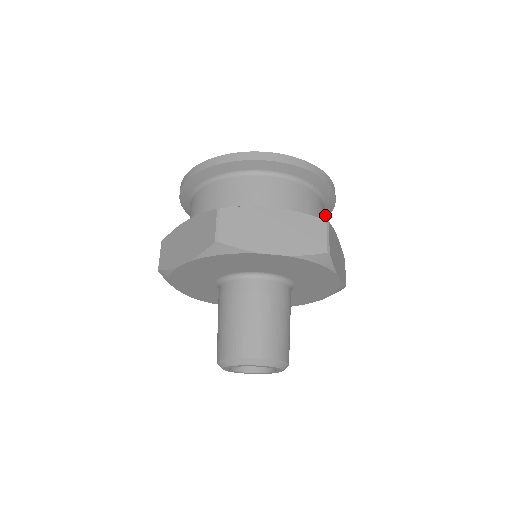
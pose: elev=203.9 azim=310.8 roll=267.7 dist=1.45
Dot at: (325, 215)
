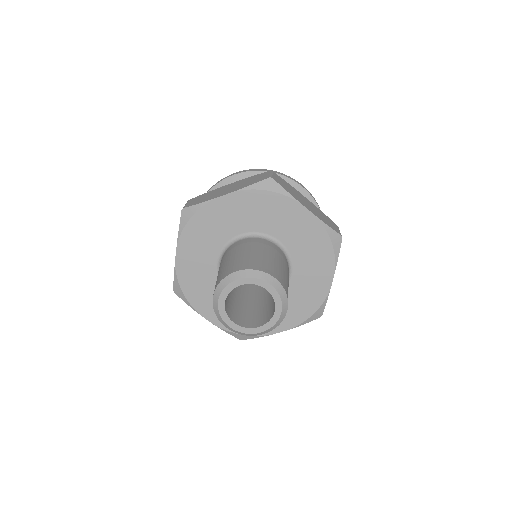
Dot at: occluded
